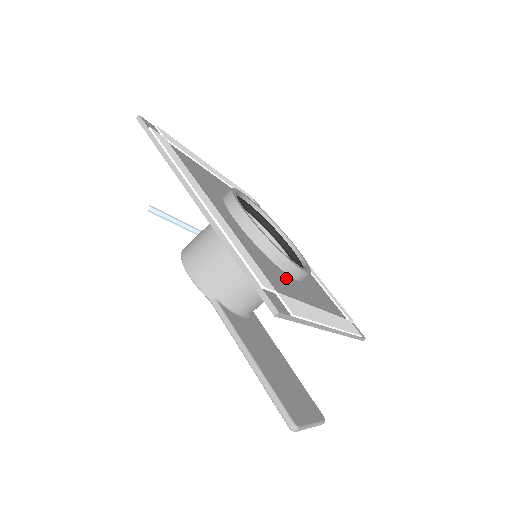
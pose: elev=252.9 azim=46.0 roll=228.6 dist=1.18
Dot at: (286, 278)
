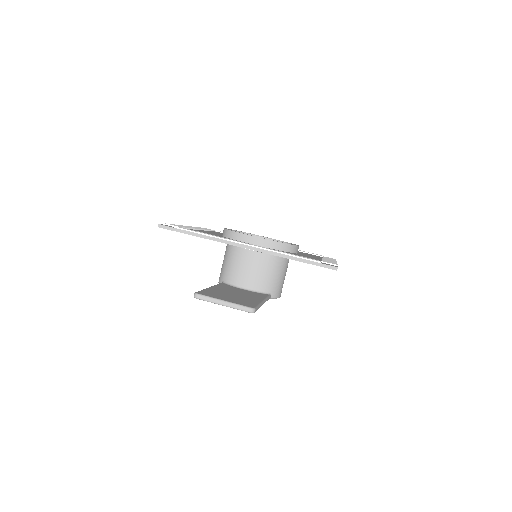
Dot at: occluded
